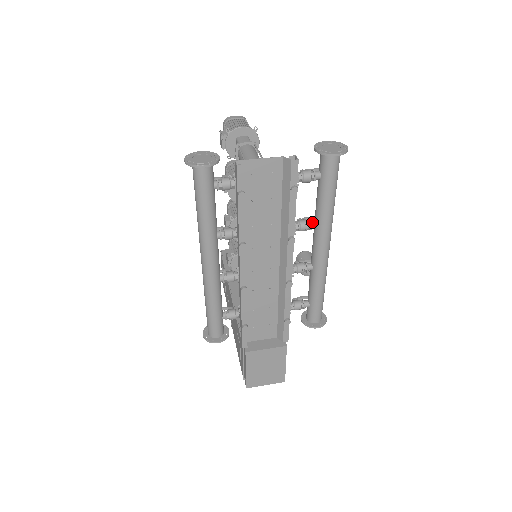
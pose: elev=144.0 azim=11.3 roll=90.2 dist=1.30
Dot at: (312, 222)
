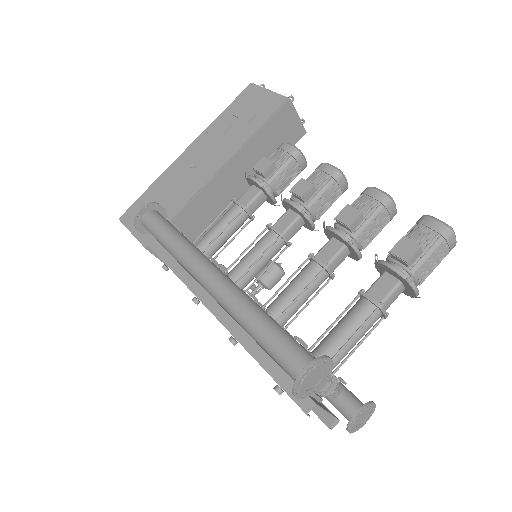
Dot at: occluded
